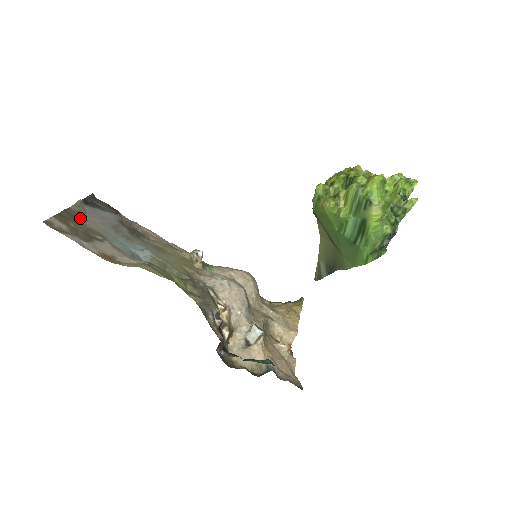
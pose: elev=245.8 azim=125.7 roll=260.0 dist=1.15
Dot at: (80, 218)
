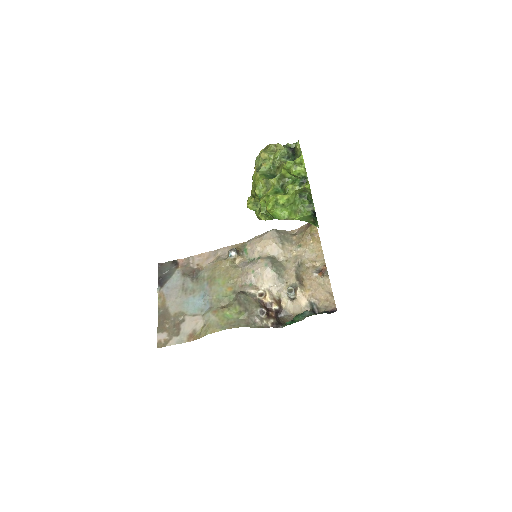
Dot at: (166, 311)
